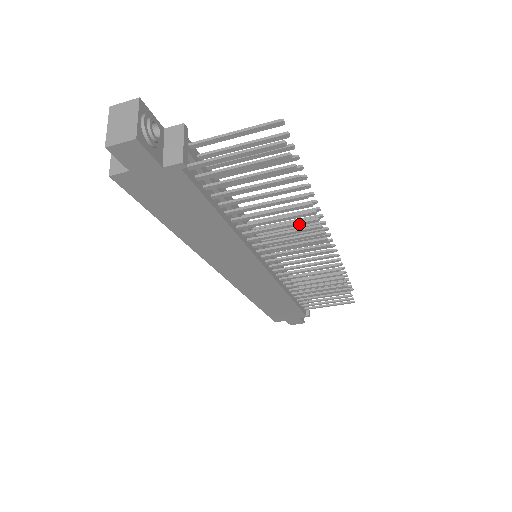
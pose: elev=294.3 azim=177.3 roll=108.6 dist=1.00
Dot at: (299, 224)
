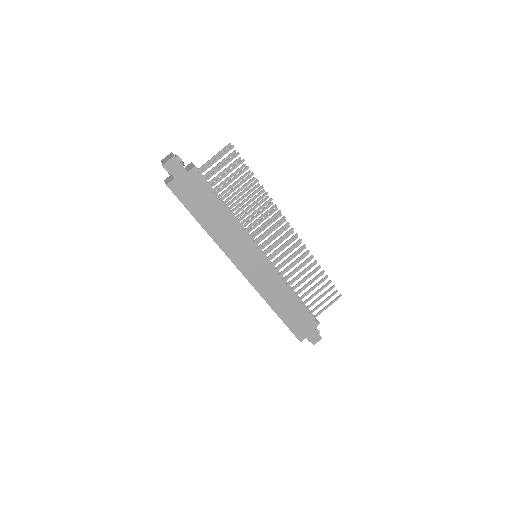
Dot at: (264, 206)
